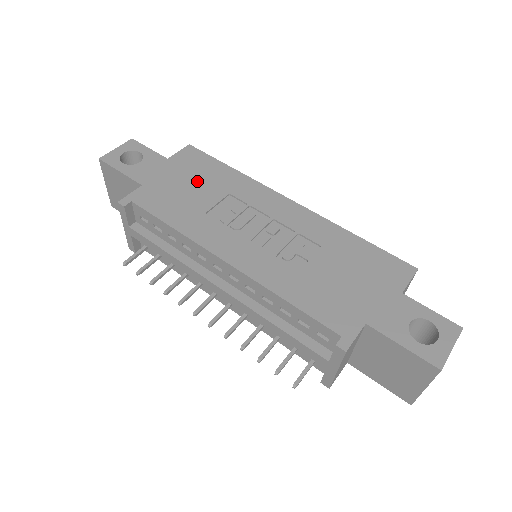
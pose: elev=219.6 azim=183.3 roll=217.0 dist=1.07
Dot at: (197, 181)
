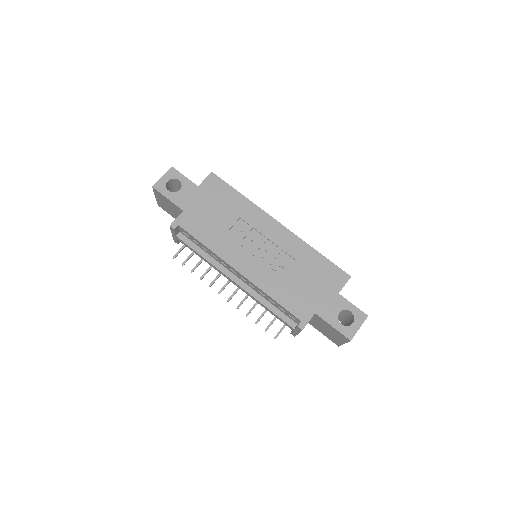
Dot at: (219, 207)
